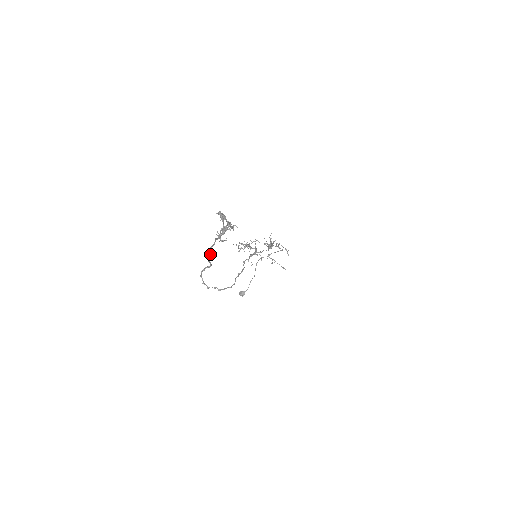
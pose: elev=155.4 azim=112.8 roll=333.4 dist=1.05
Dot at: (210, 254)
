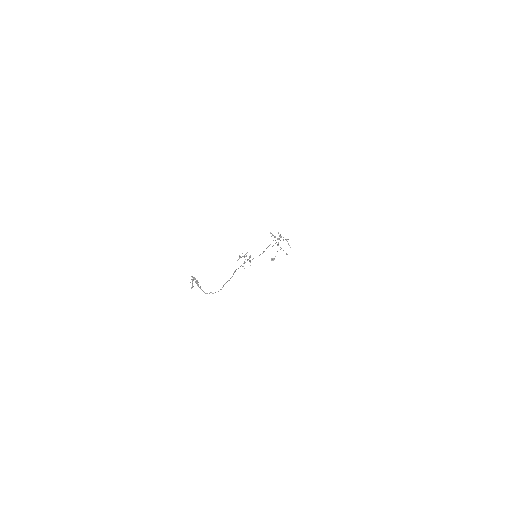
Dot at: (198, 285)
